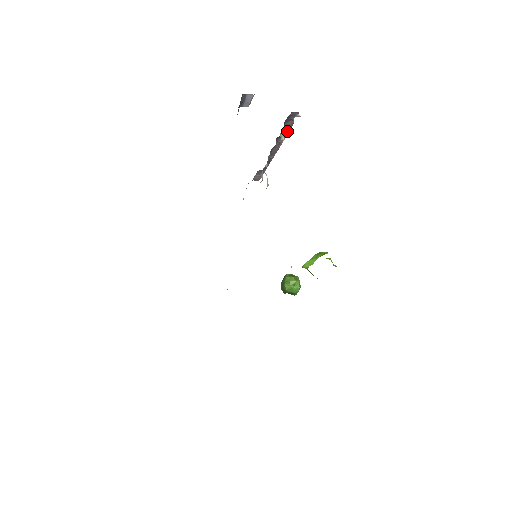
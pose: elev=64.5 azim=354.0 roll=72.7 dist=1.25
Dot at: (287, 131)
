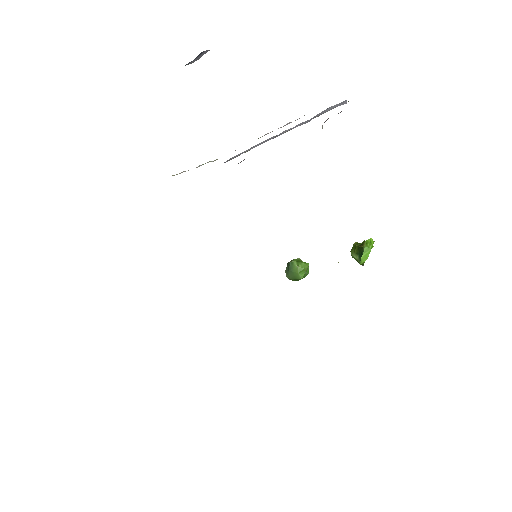
Dot at: (326, 120)
